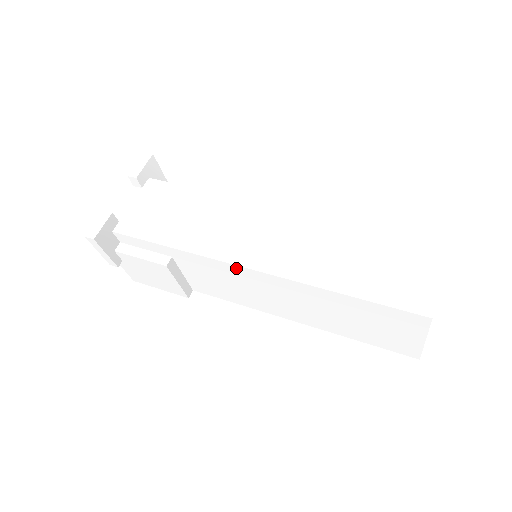
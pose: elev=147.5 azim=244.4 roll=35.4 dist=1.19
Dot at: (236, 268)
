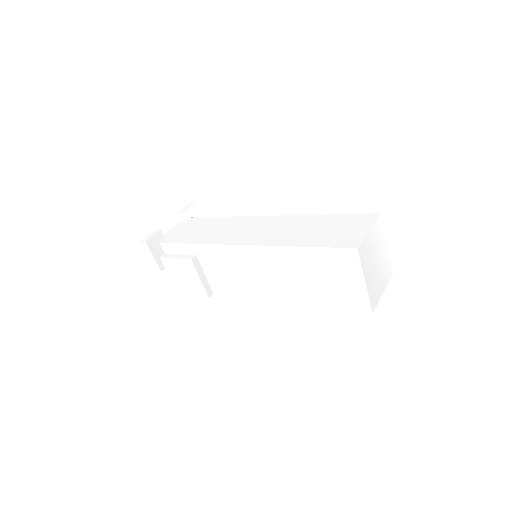
Dot at: (235, 248)
